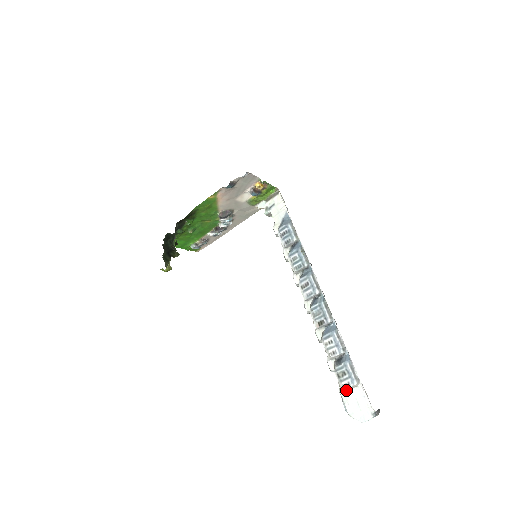
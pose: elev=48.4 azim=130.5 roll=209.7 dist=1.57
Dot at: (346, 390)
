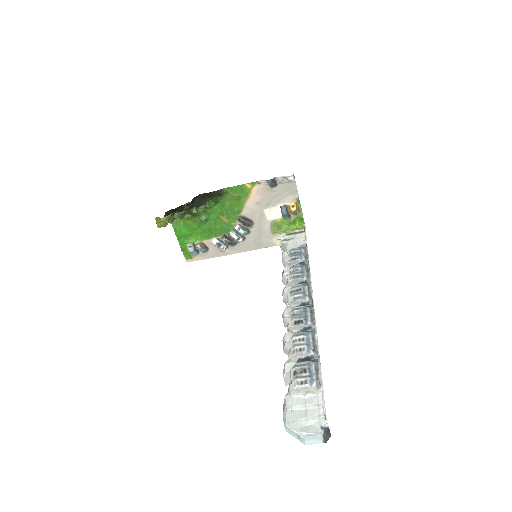
Dot at: (297, 393)
